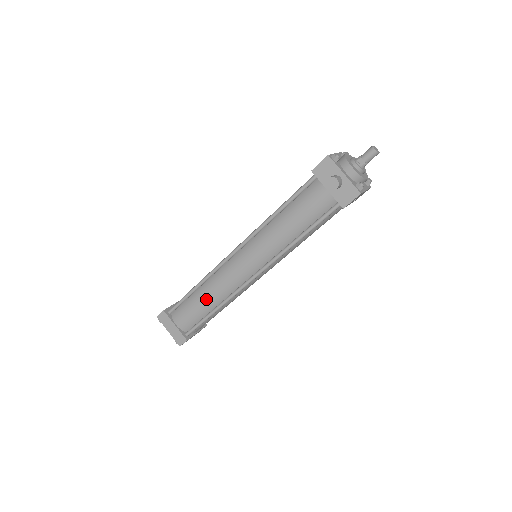
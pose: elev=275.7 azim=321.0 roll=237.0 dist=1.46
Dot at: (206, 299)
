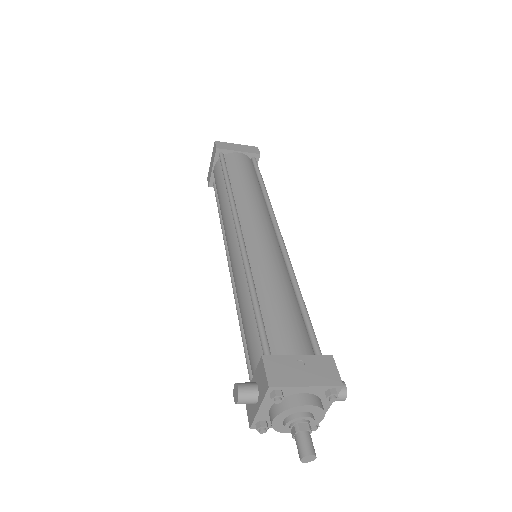
Dot at: (220, 202)
